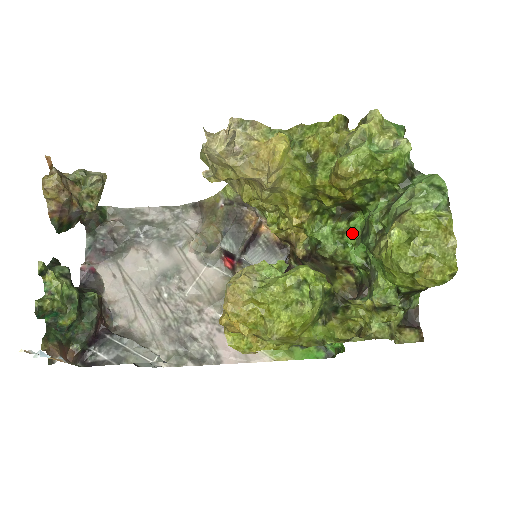
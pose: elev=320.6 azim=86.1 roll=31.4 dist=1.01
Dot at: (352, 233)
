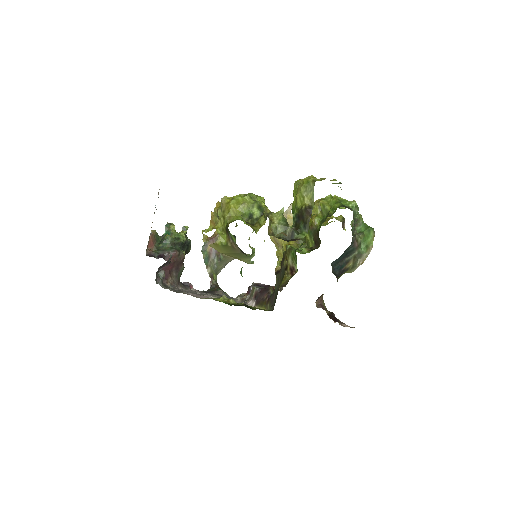
Dot at: occluded
